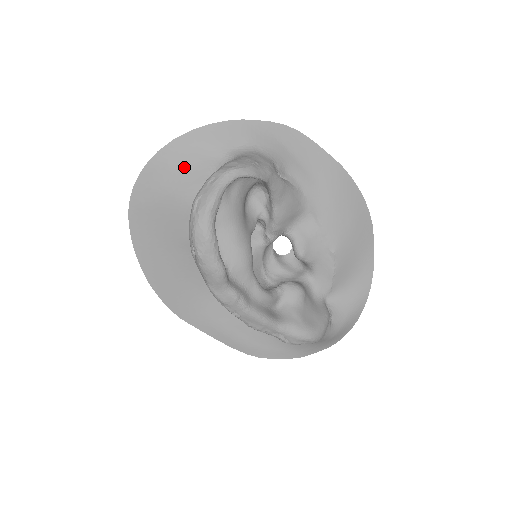
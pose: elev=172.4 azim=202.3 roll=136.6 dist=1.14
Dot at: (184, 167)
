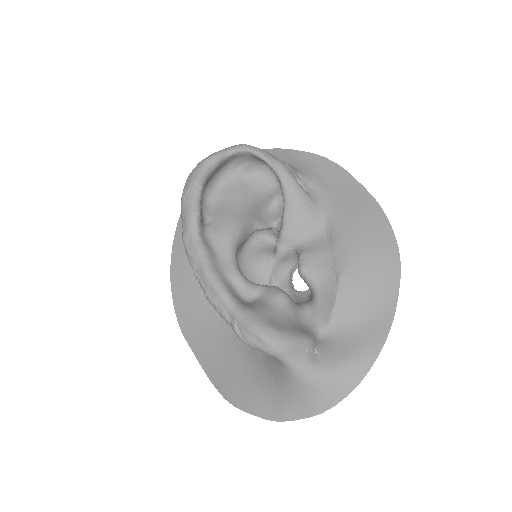
Dot at: occluded
